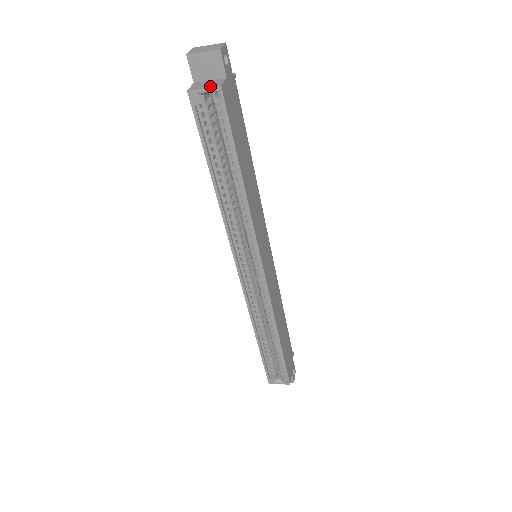
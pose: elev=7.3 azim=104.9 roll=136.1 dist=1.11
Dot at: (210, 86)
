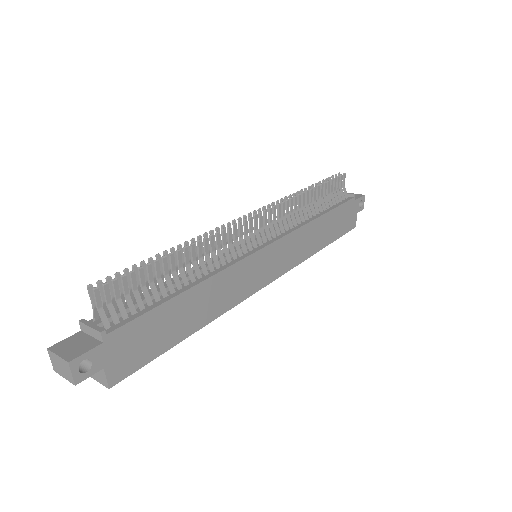
Dot at: (100, 381)
